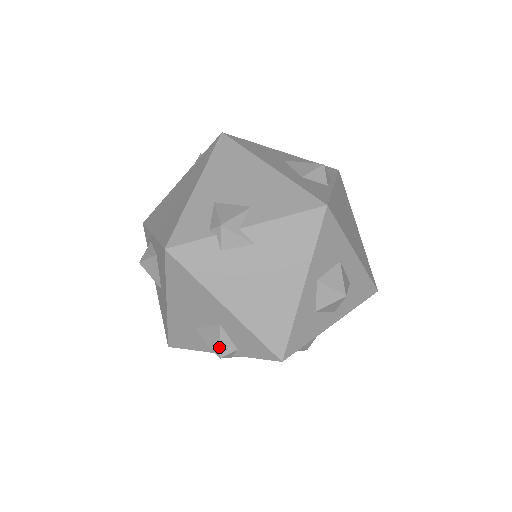
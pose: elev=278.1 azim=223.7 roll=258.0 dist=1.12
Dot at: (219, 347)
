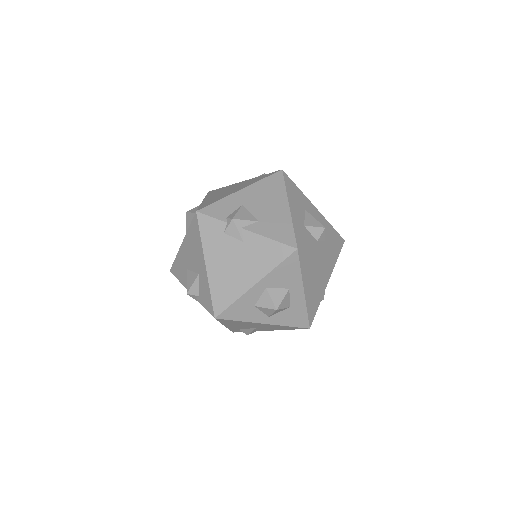
Dot at: (190, 287)
